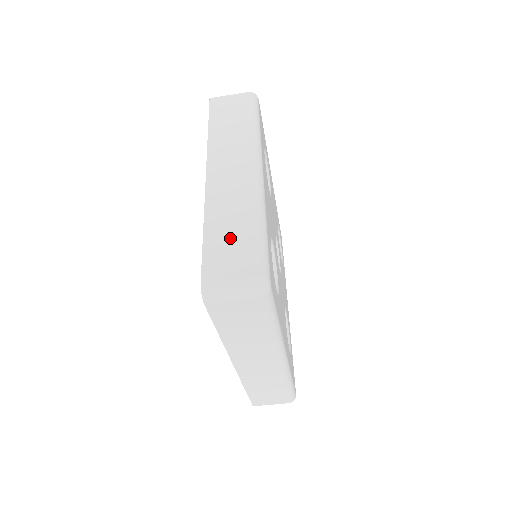
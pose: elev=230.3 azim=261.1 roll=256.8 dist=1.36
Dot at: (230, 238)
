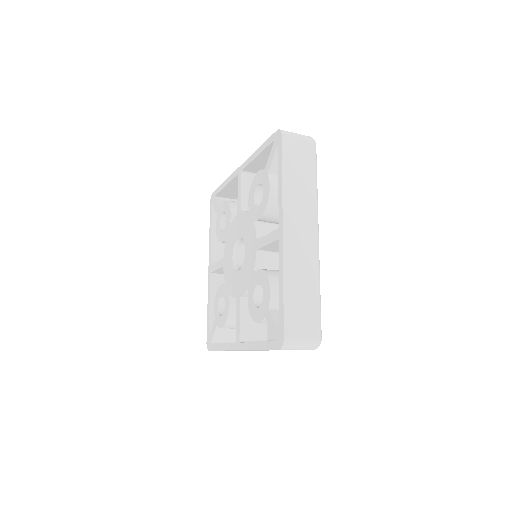
Dot at: (302, 302)
